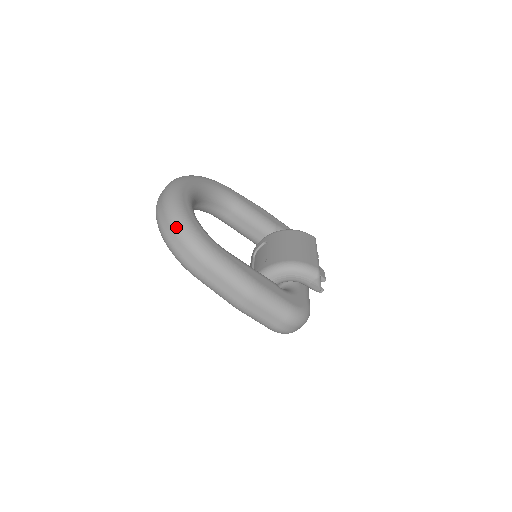
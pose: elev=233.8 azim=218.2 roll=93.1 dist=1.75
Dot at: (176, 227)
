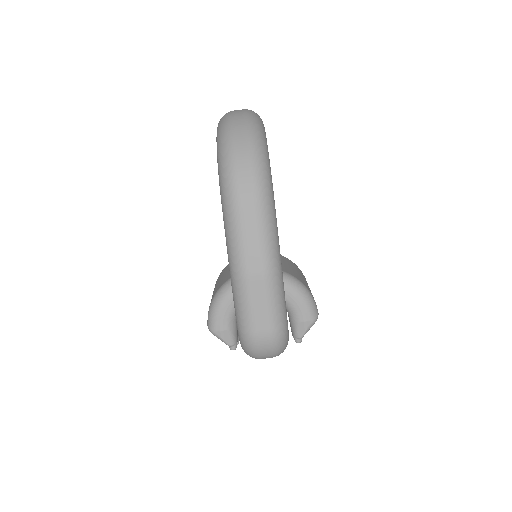
Dot at: (254, 137)
